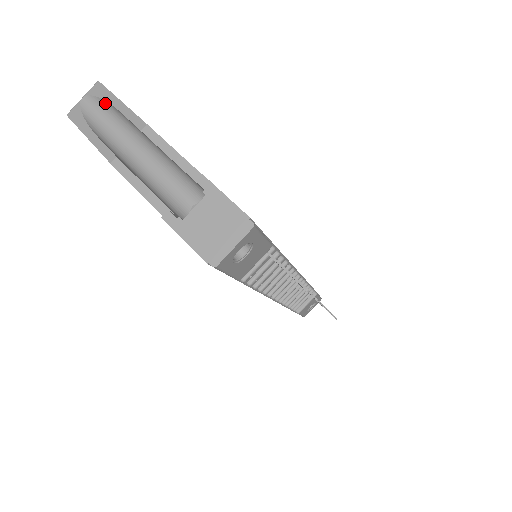
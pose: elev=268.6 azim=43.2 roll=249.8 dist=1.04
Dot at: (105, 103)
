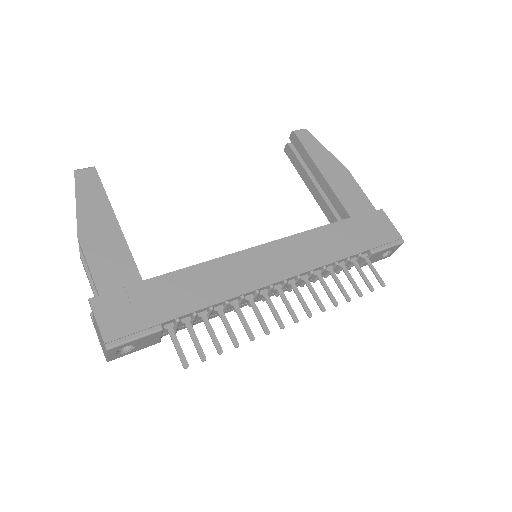
Dot at: occluded
